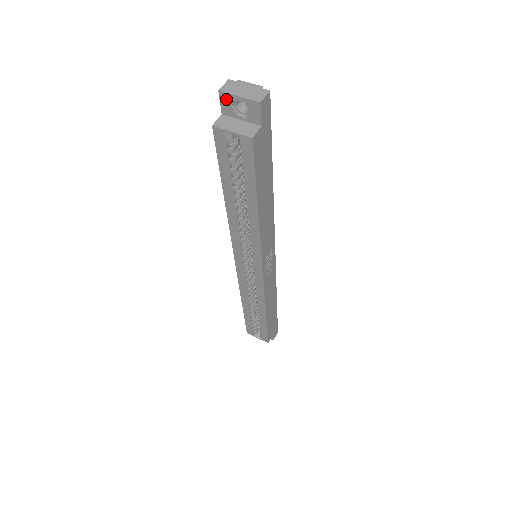
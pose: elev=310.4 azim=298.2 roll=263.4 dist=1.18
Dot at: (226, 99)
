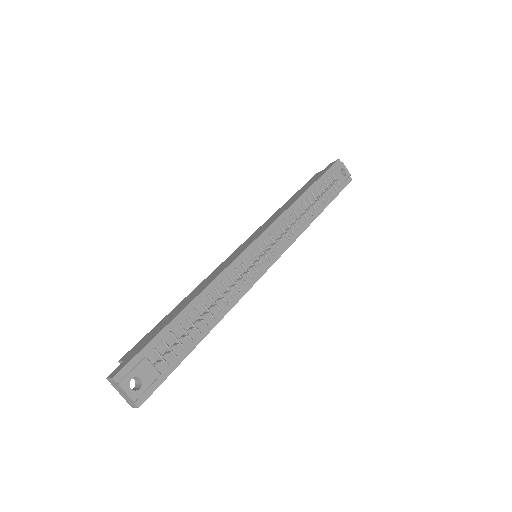
Dot at: occluded
